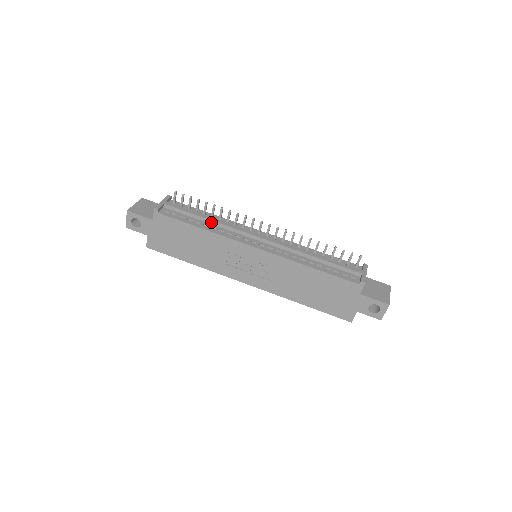
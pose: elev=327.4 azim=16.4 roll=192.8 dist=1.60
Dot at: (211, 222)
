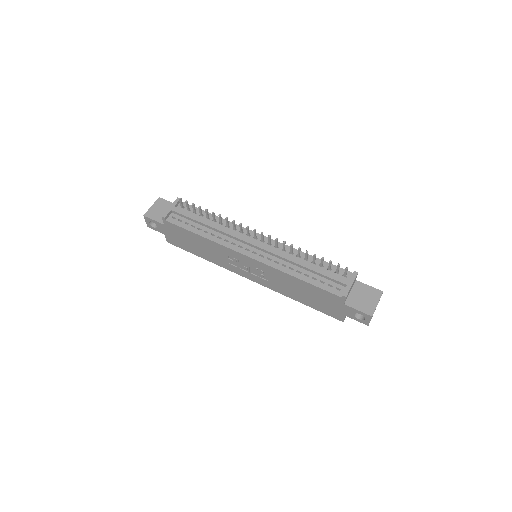
Dot at: (211, 228)
